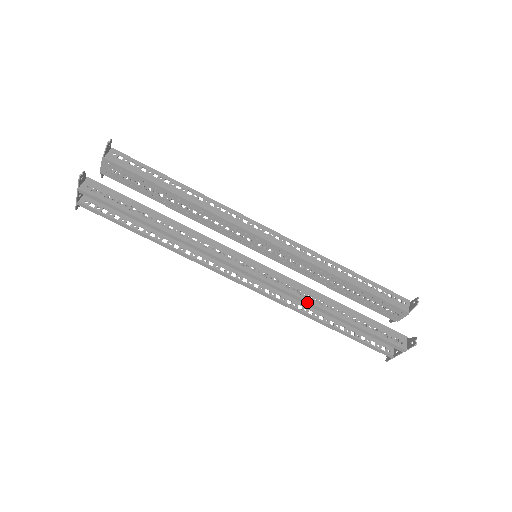
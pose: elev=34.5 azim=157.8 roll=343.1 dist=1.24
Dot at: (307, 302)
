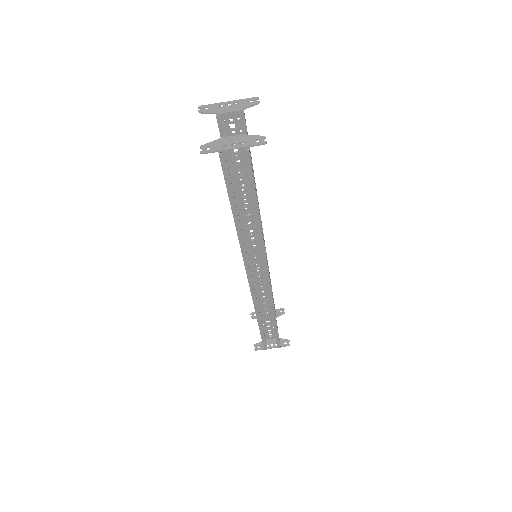
Dot at: (273, 307)
